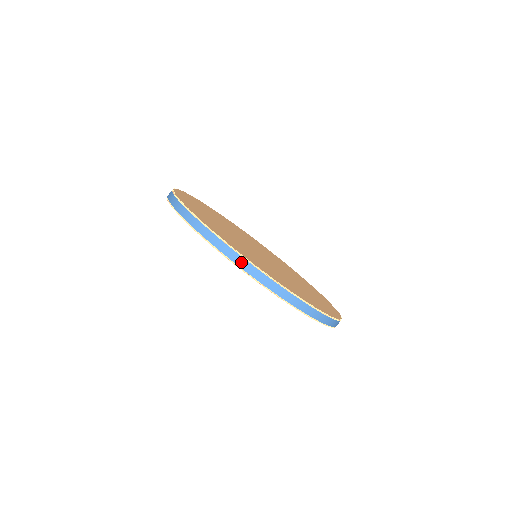
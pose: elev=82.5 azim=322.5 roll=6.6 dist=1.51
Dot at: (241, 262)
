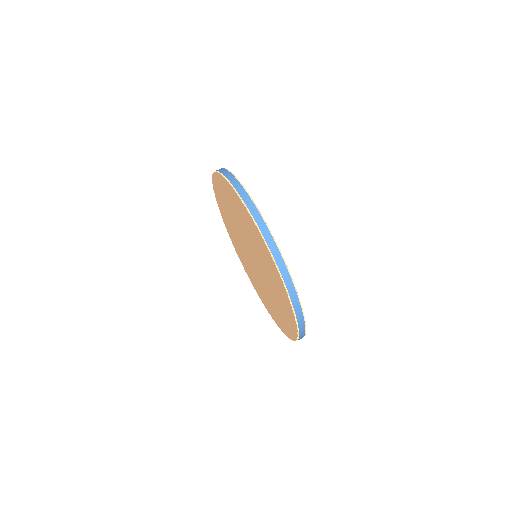
Dot at: (255, 212)
